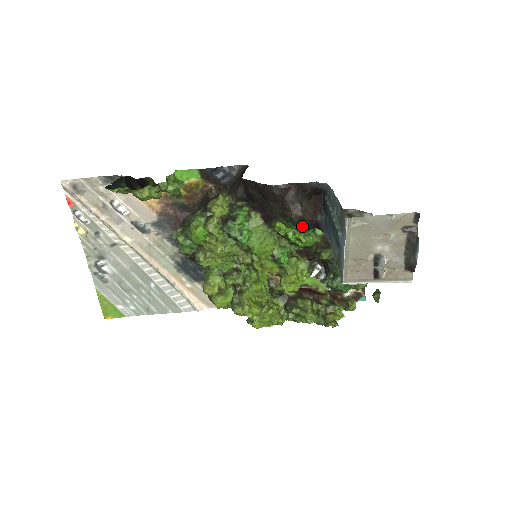
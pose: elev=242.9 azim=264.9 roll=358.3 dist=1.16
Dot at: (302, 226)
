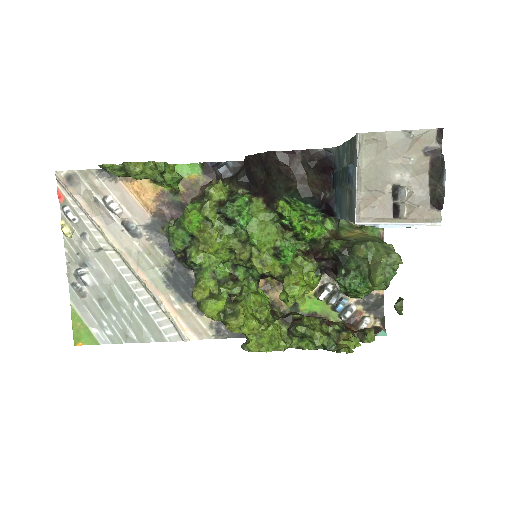
Dot at: (308, 201)
